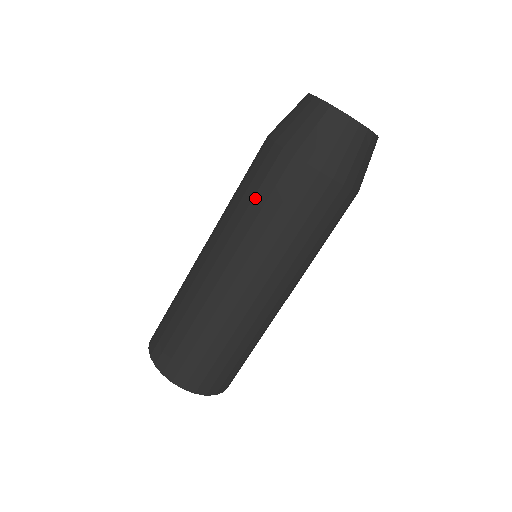
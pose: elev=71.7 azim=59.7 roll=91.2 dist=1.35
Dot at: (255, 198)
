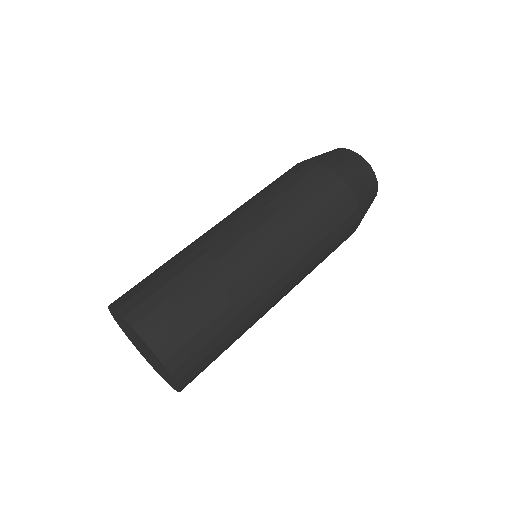
Dot at: (310, 204)
